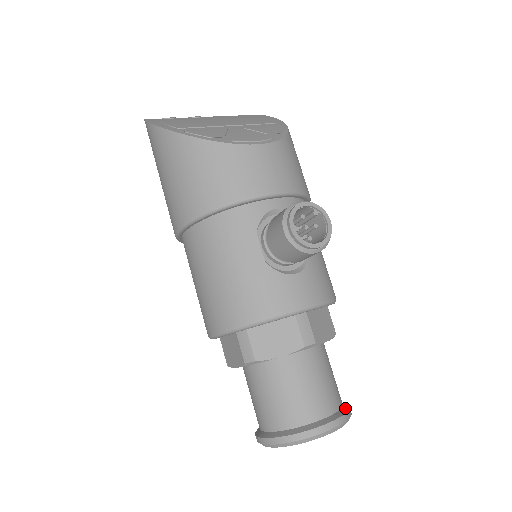
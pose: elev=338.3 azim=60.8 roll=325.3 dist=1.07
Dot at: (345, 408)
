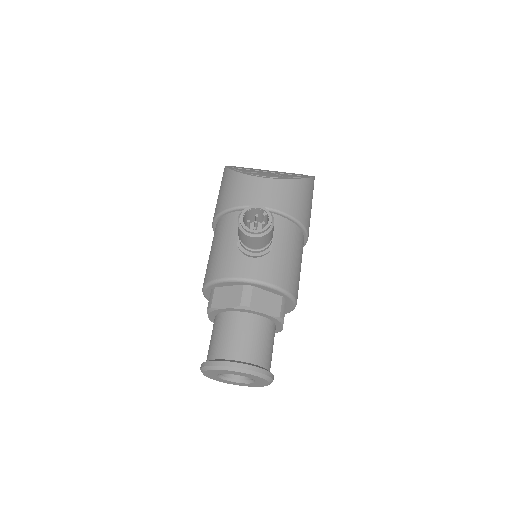
Dot at: (261, 367)
